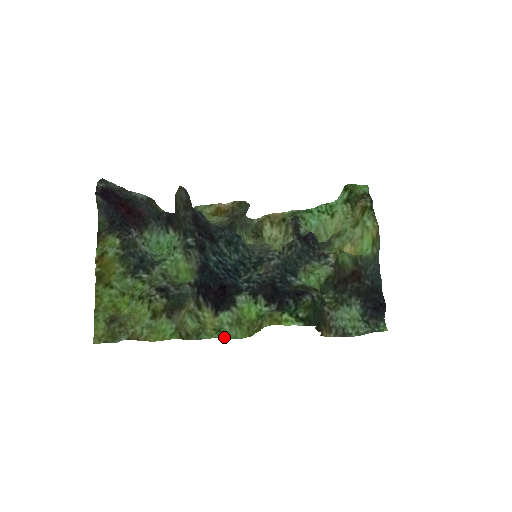
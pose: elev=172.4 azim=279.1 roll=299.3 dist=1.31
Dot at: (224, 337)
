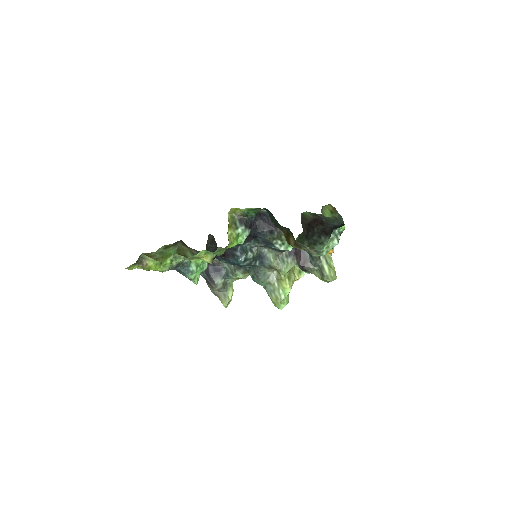
Dot at: occluded
